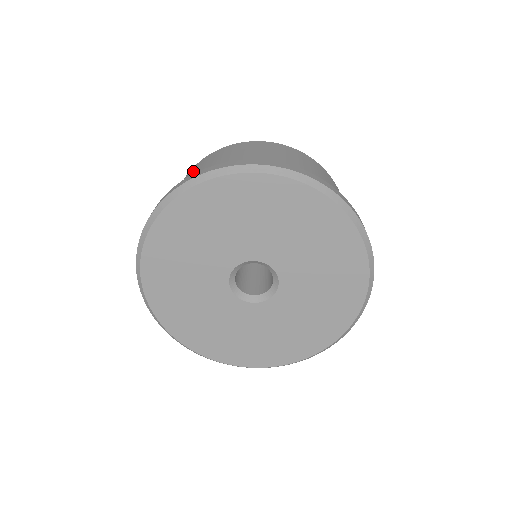
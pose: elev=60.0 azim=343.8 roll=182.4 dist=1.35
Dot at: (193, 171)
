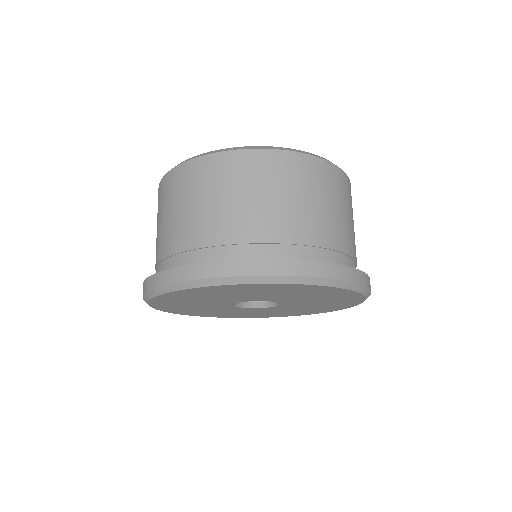
Dot at: occluded
